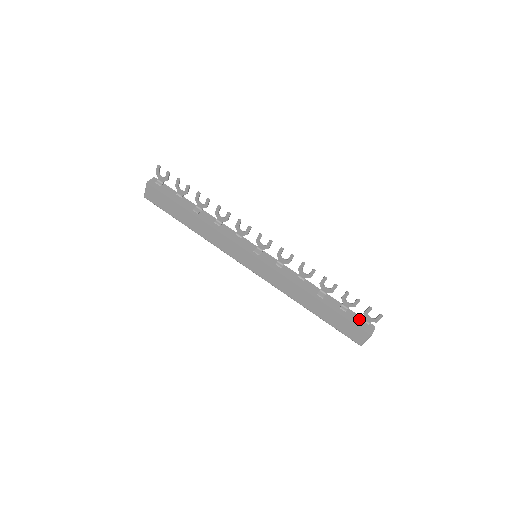
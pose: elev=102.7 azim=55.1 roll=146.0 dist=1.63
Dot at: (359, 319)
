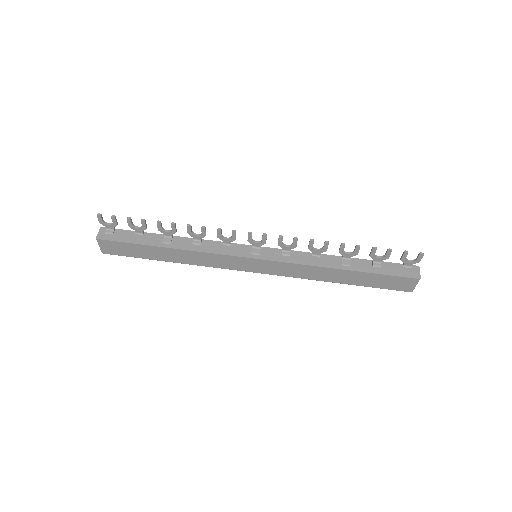
Dot at: (398, 267)
